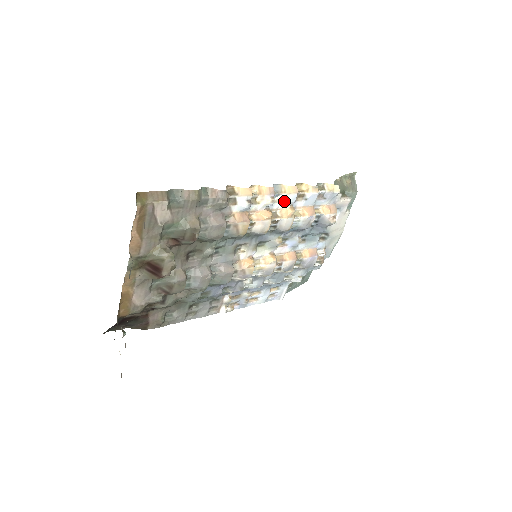
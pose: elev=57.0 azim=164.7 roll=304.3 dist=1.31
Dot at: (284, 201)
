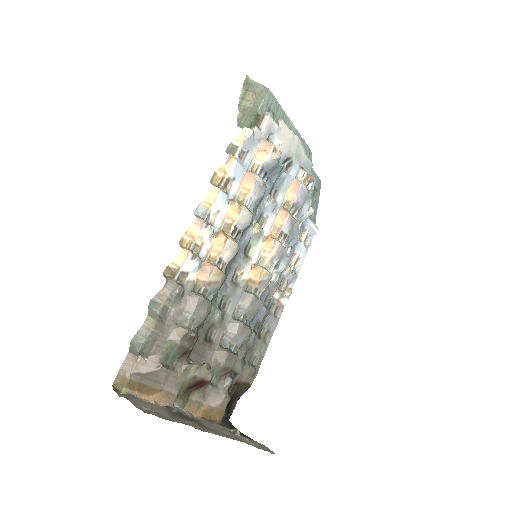
Dot at: (219, 210)
